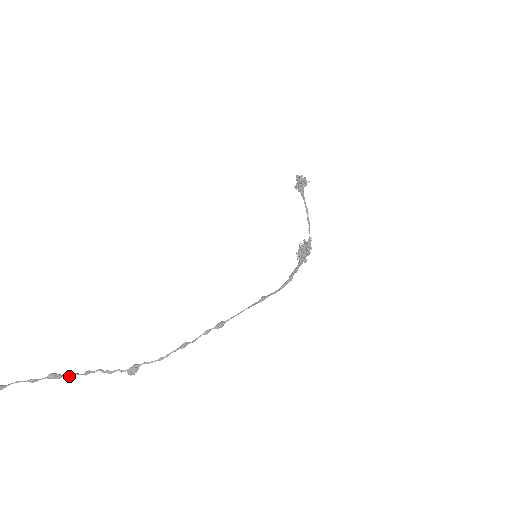
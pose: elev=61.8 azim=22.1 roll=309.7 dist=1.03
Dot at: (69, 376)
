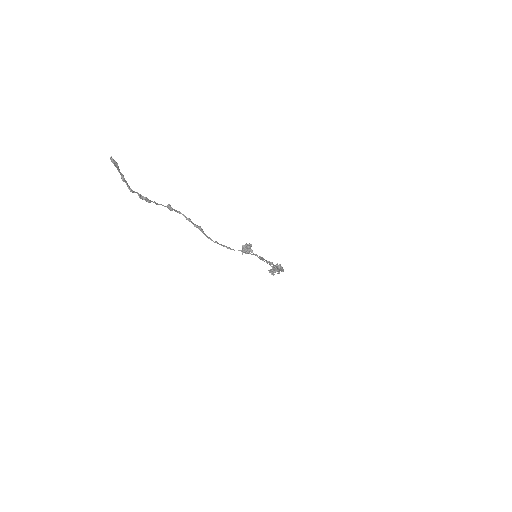
Dot at: (207, 236)
